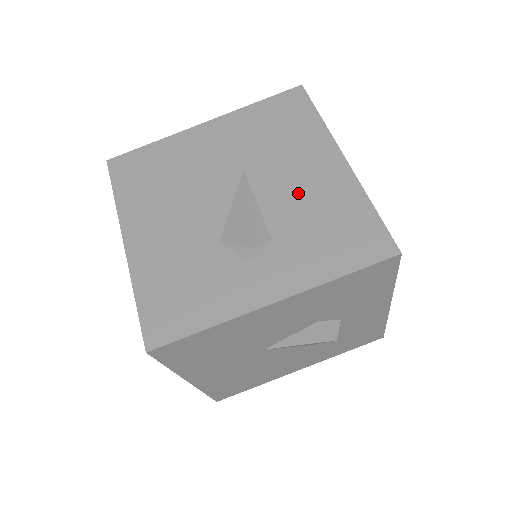
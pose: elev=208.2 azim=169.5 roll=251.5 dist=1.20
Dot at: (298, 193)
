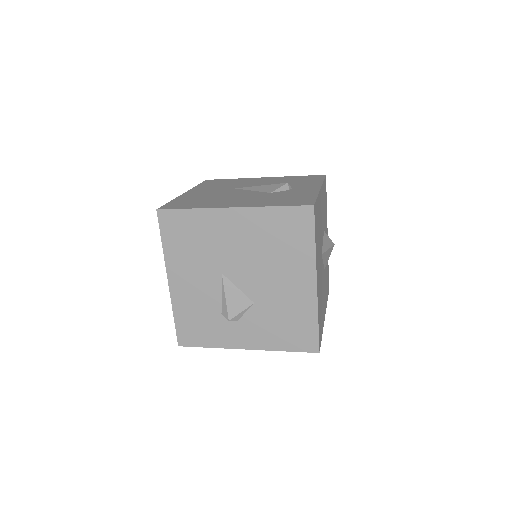
Dot at: (268, 183)
